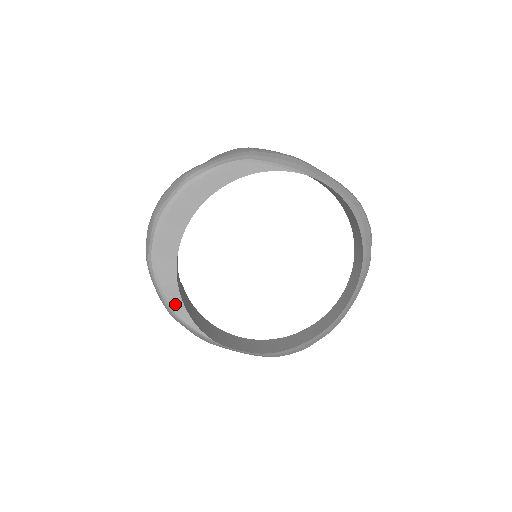
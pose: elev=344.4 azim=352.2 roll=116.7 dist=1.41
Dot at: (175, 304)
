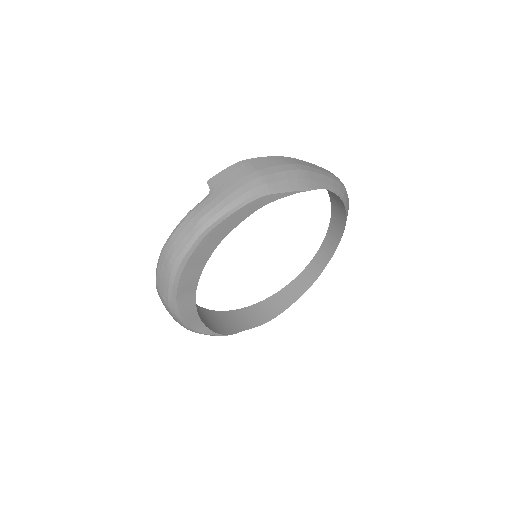
Dot at: (195, 325)
